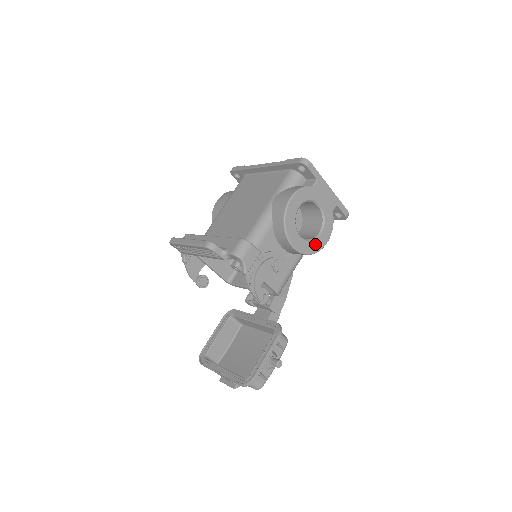
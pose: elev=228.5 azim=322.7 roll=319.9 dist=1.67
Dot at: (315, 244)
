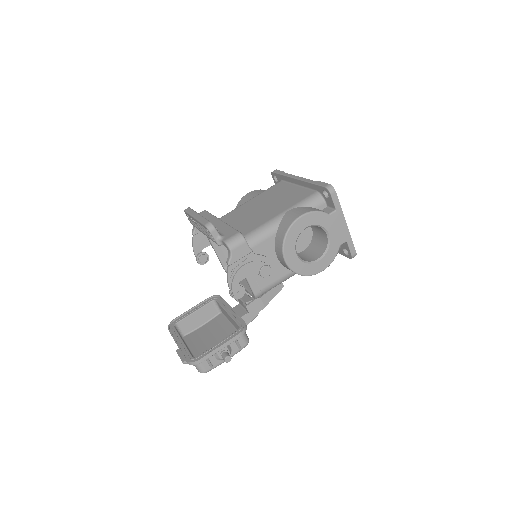
Dot at: (309, 267)
